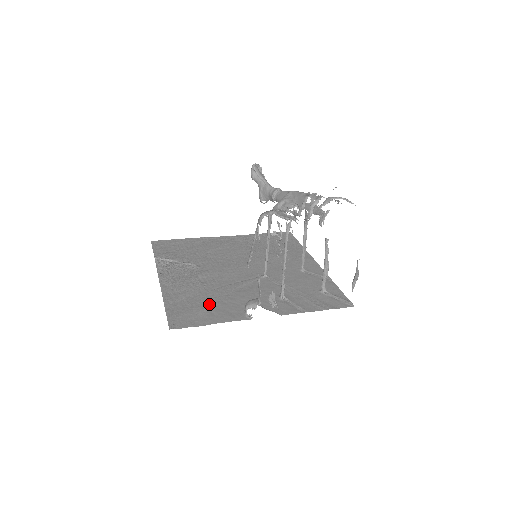
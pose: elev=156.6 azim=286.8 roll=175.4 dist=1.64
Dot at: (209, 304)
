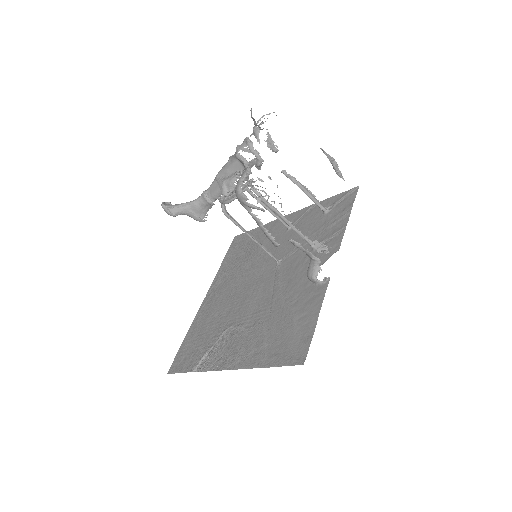
Dot at: (288, 319)
